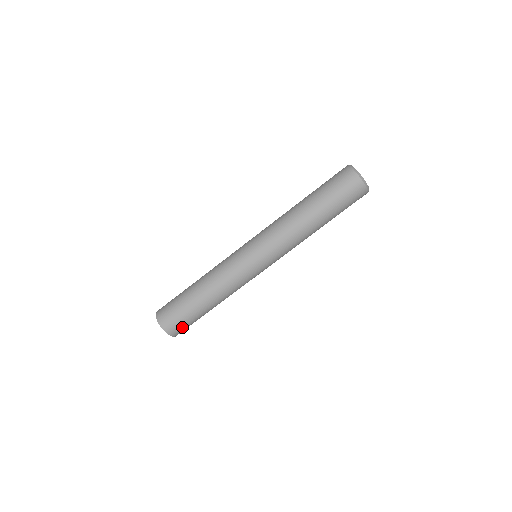
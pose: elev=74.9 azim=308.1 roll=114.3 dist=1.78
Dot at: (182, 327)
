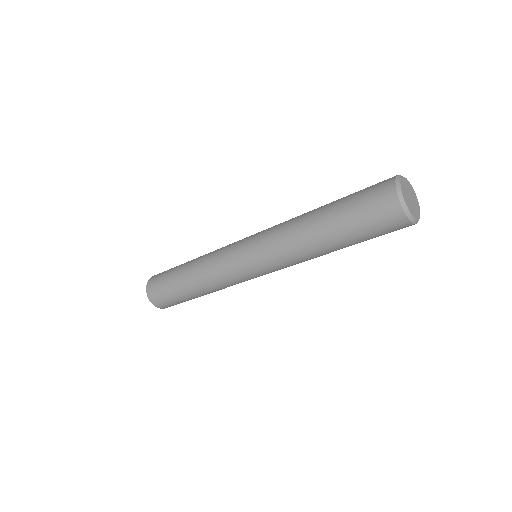
Dot at: occluded
